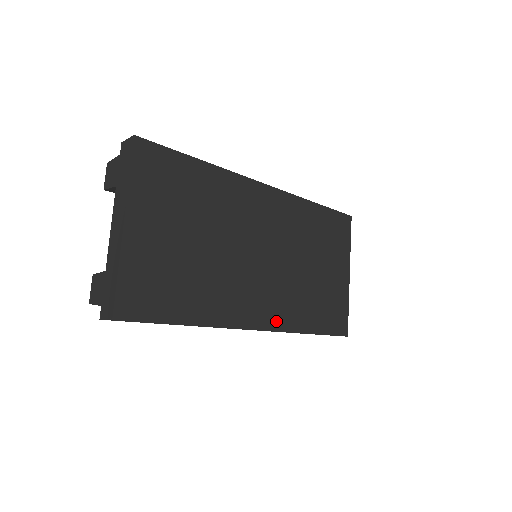
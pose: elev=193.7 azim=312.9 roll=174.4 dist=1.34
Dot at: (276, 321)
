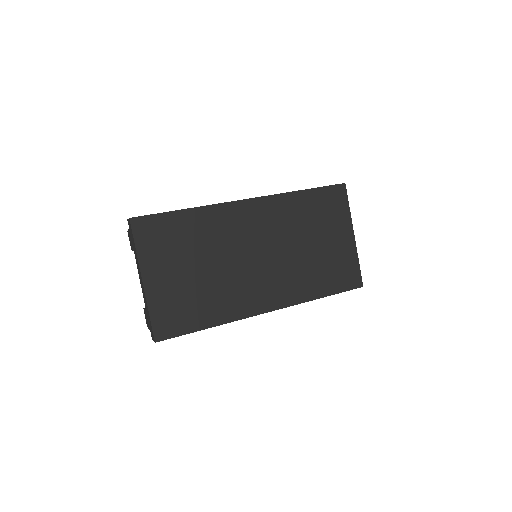
Dot at: (285, 299)
